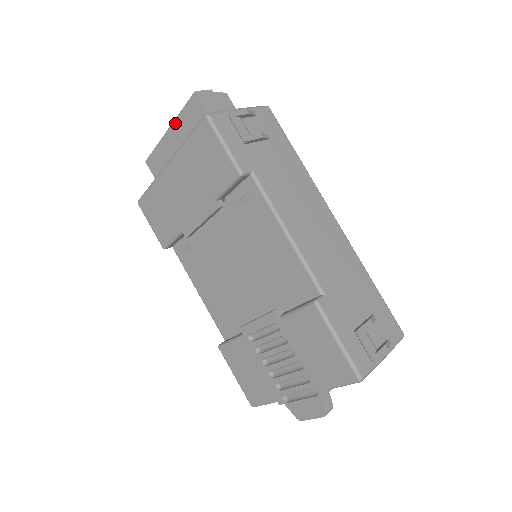
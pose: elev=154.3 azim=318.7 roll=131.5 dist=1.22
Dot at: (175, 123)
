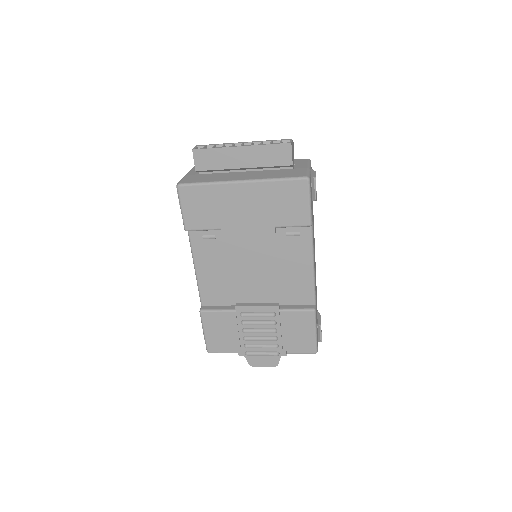
Dot at: (253, 148)
